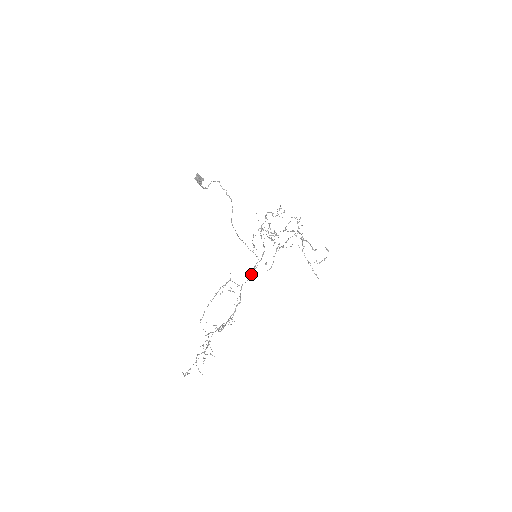
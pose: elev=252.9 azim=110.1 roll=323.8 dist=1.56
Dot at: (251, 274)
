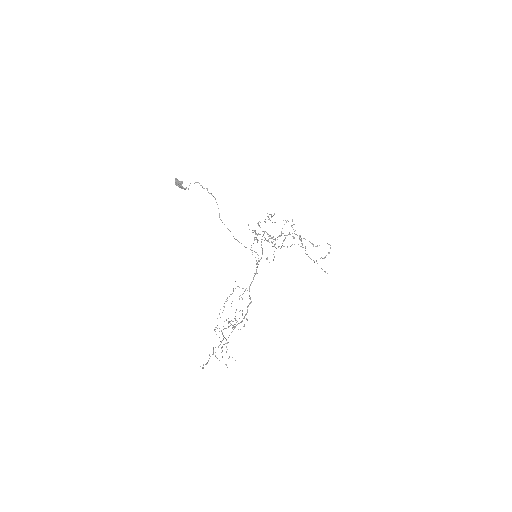
Dot at: occluded
